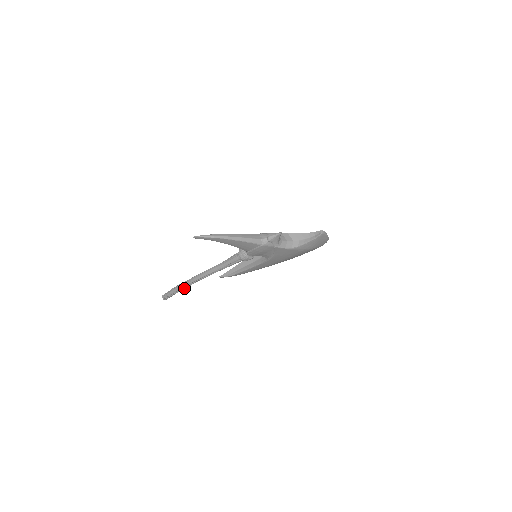
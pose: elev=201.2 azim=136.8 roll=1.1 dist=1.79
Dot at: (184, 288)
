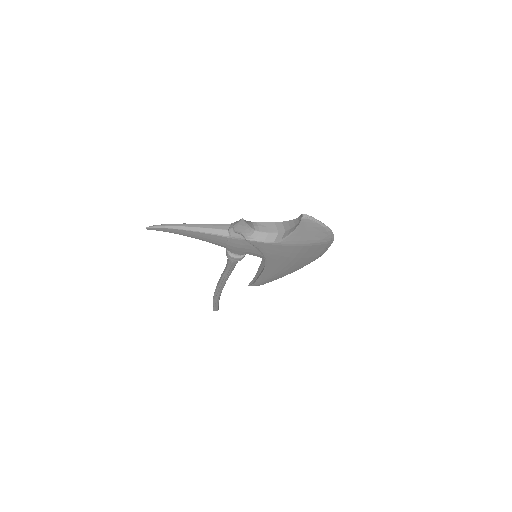
Dot at: (217, 297)
